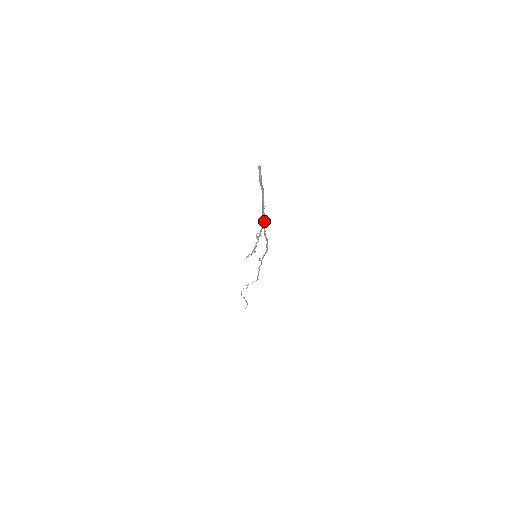
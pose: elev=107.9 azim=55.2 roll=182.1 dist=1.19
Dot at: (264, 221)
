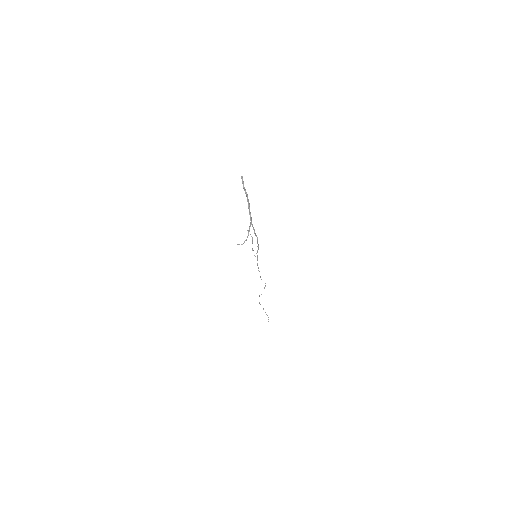
Dot at: (251, 220)
